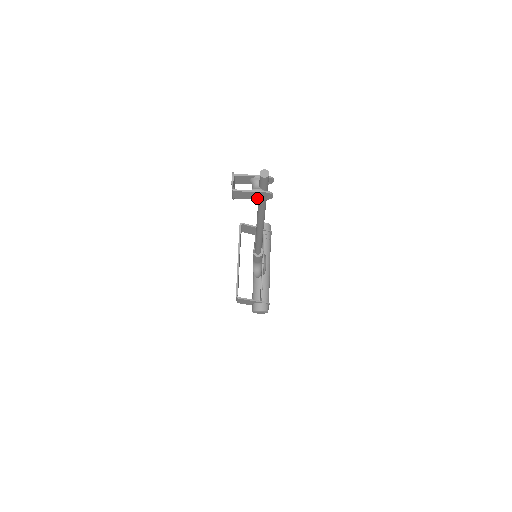
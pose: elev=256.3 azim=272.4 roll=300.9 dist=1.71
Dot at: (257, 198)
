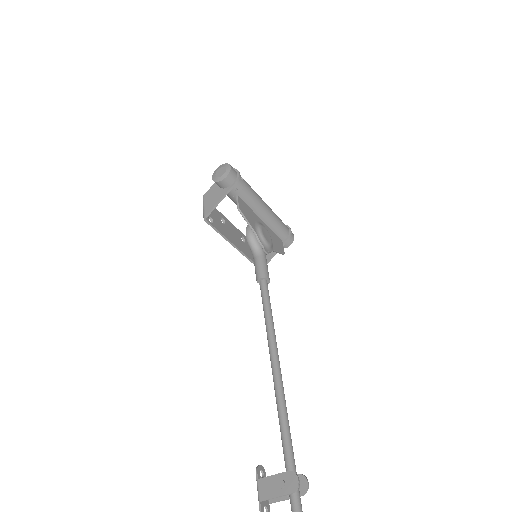
Dot at: occluded
